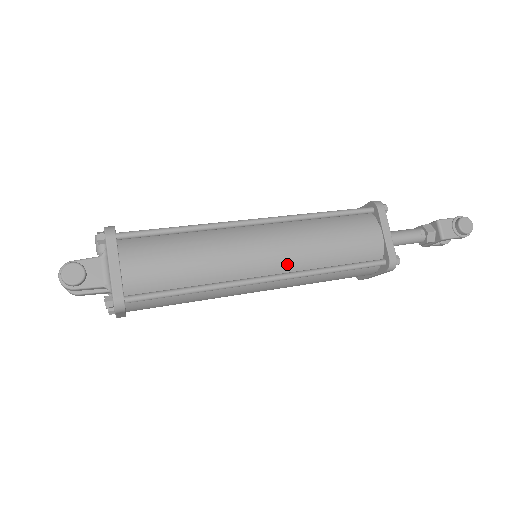
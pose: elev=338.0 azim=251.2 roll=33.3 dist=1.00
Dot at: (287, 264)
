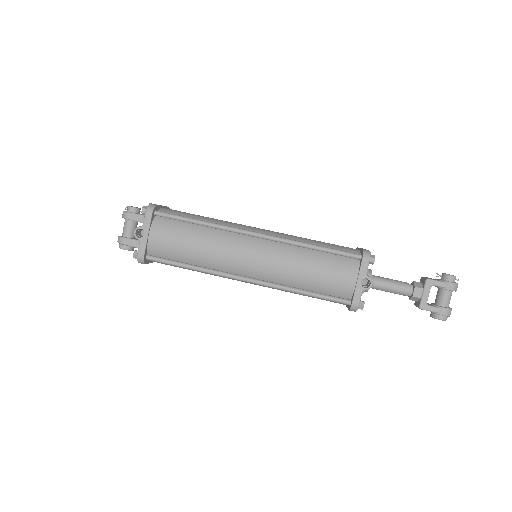
Dot at: occluded
